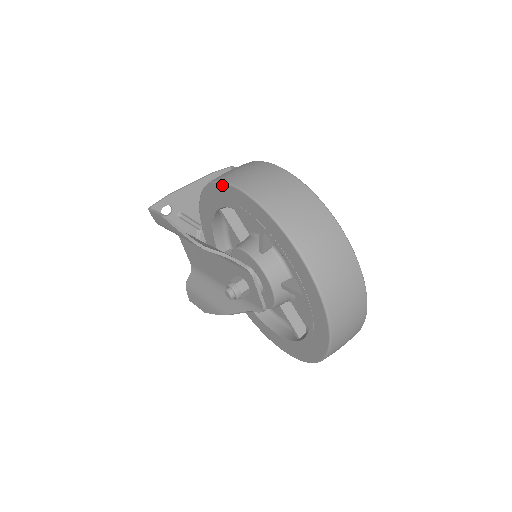
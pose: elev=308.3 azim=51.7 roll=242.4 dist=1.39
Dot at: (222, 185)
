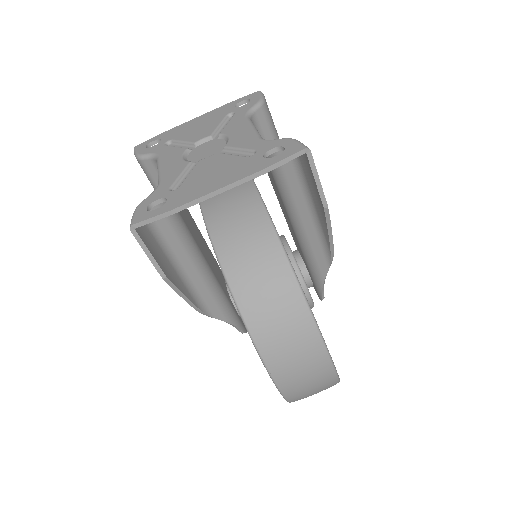
Dot at: (268, 373)
